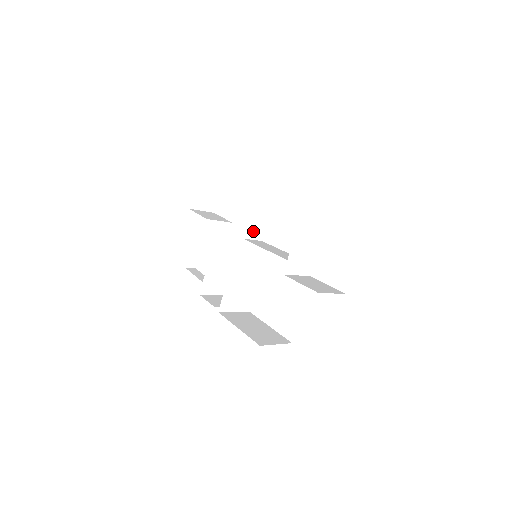
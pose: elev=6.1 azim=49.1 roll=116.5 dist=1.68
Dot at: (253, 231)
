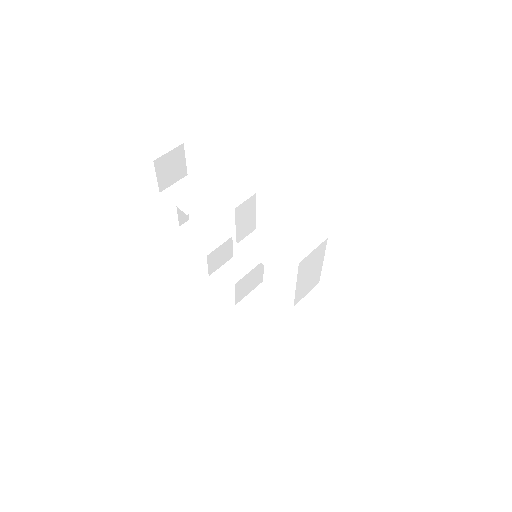
Dot at: (244, 231)
